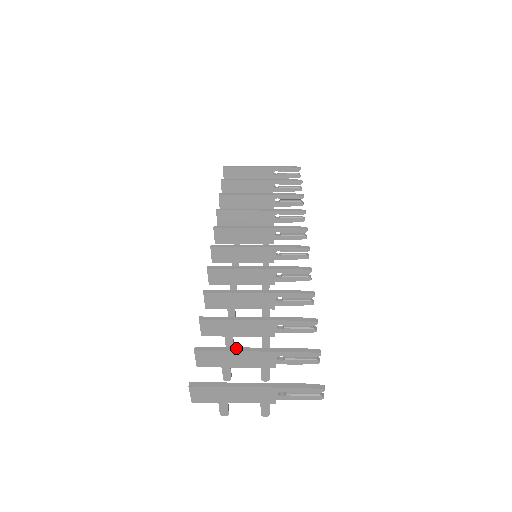
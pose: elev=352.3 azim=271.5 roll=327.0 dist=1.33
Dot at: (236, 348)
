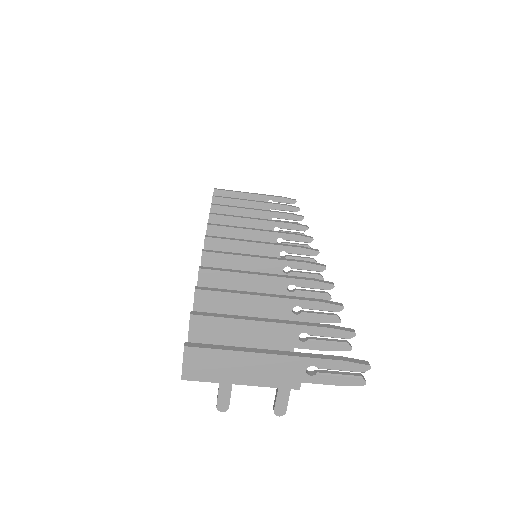
Dot at: (246, 317)
